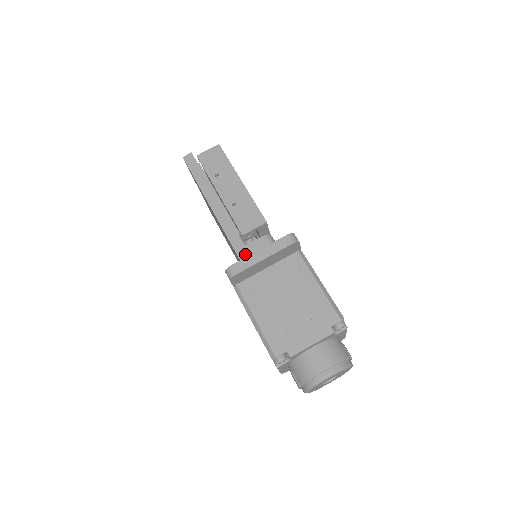
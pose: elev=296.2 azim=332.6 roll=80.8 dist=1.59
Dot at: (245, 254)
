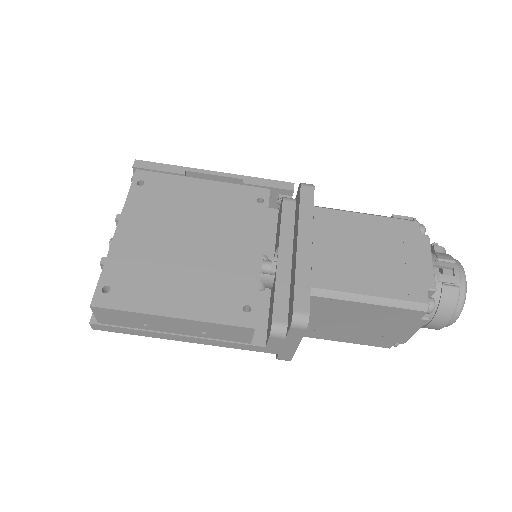
Dot at: (276, 351)
